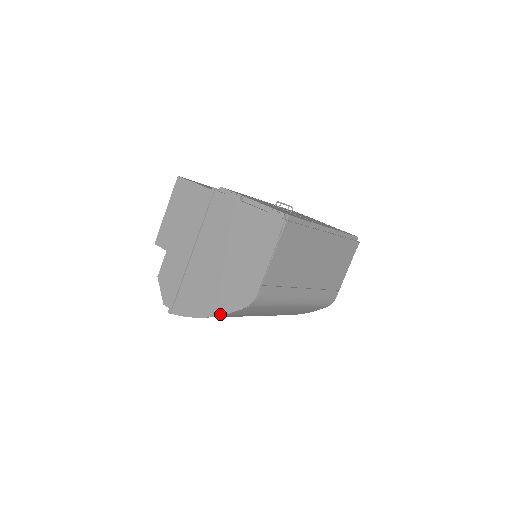
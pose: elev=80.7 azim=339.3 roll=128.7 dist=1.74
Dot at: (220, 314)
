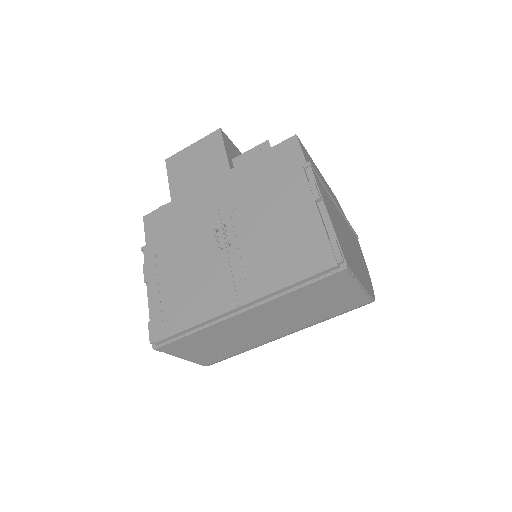
Dot at: occluded
